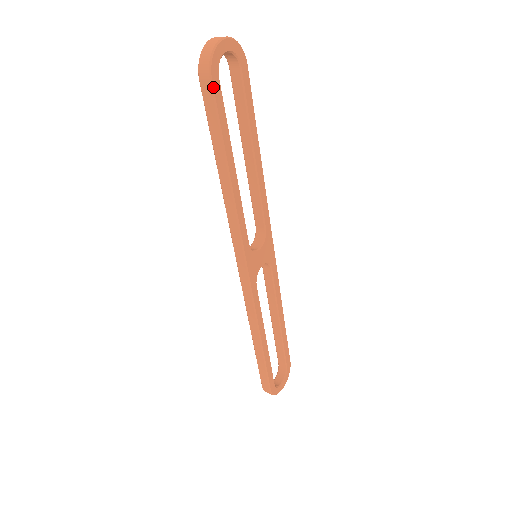
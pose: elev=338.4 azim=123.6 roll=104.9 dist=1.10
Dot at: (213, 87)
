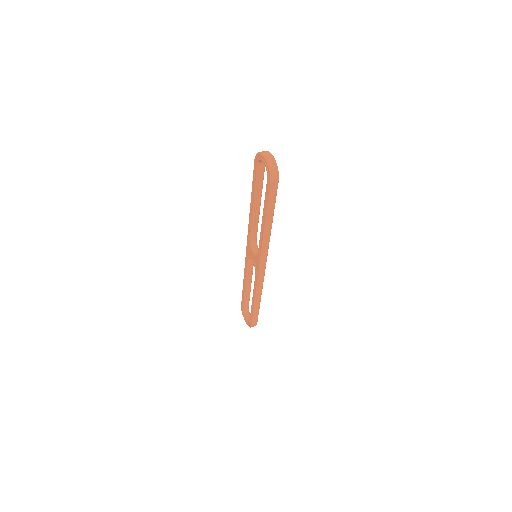
Dot at: occluded
